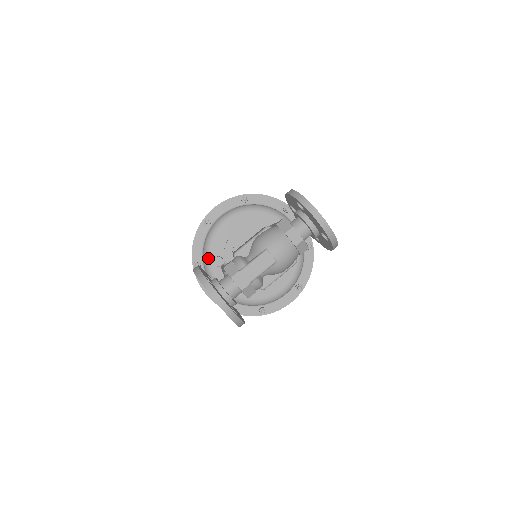
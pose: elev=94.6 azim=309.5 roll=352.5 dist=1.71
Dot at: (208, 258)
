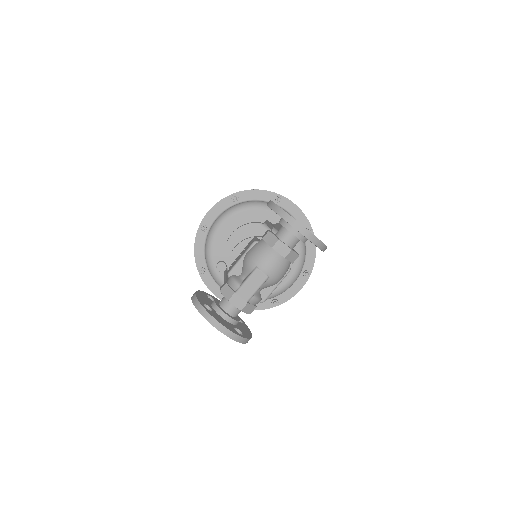
Dot at: (211, 264)
